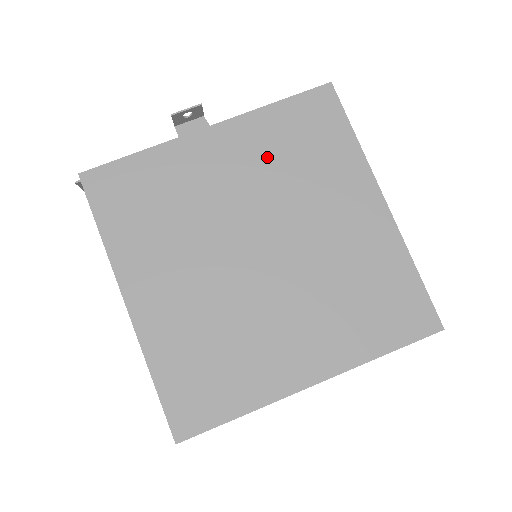
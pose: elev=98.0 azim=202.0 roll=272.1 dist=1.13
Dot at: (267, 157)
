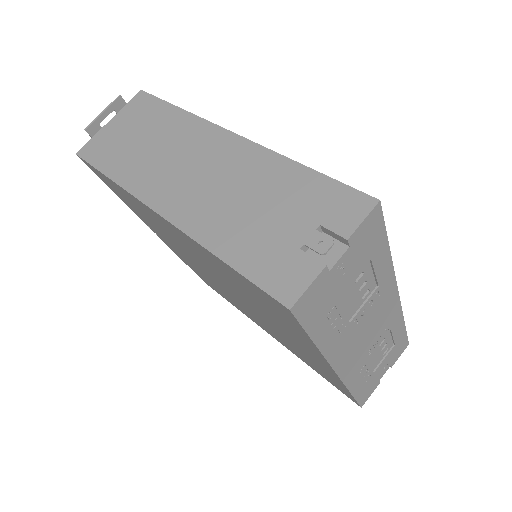
Dot at: occluded
